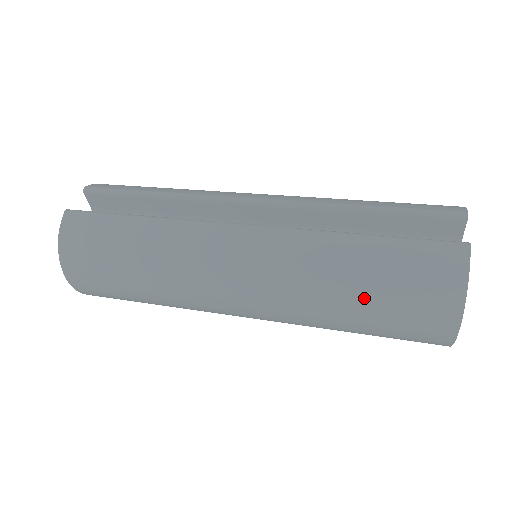
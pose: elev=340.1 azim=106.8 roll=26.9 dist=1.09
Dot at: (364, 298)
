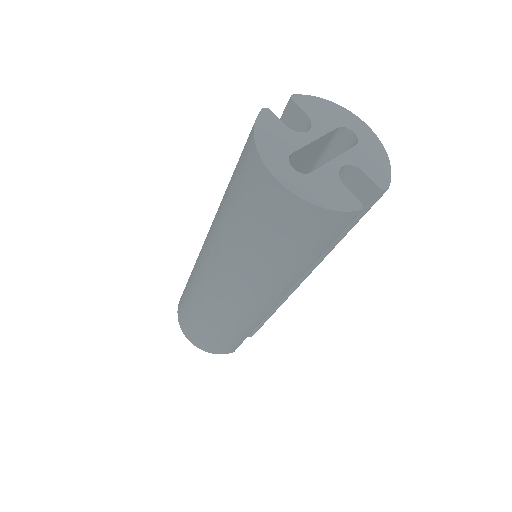
Dot at: (233, 208)
